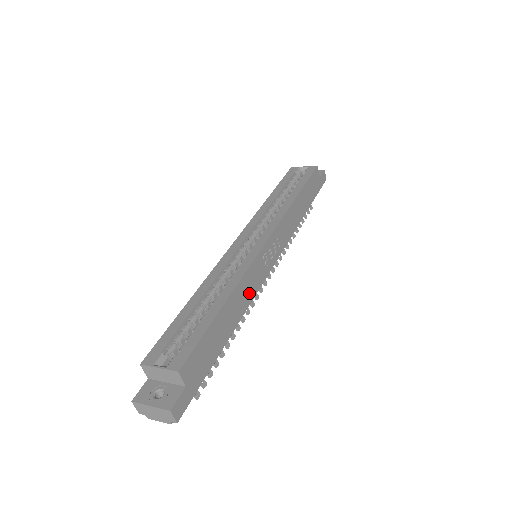
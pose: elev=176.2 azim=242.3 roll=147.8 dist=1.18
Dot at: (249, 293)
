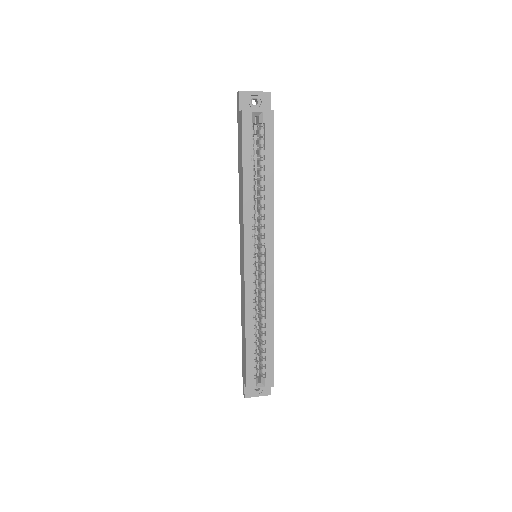
Dot at: occluded
